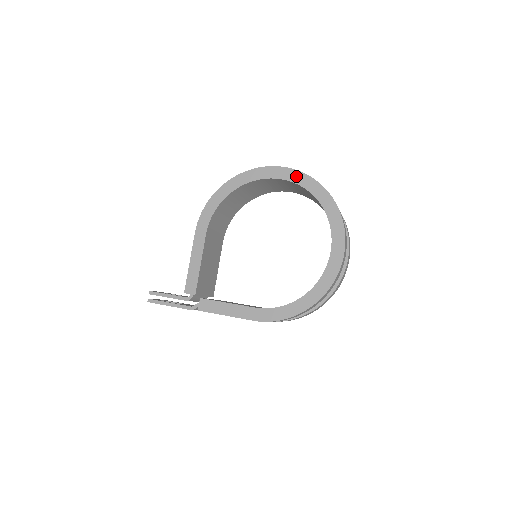
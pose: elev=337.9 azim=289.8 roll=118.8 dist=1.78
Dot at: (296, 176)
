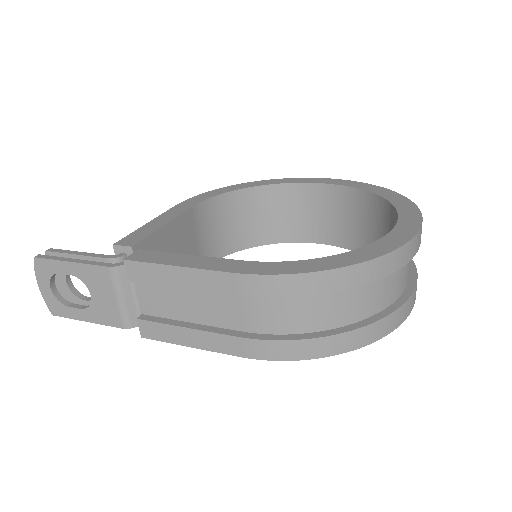
Dot at: (342, 182)
